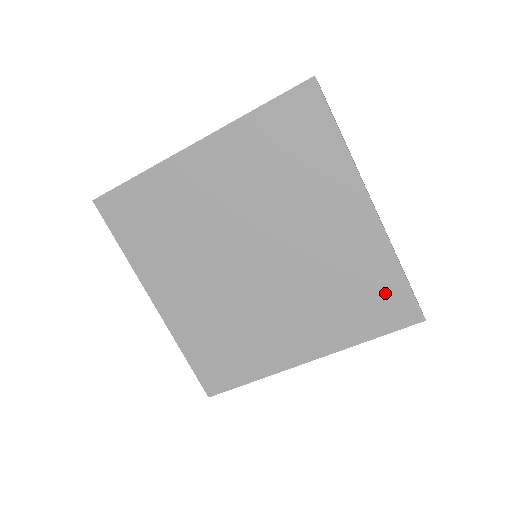
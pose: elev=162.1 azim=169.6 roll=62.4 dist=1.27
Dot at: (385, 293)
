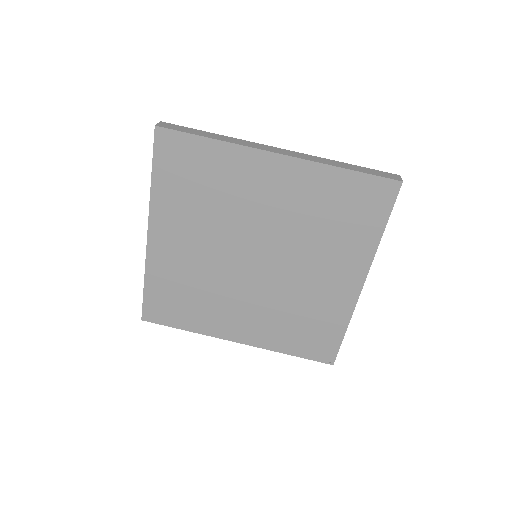
Dot at: (354, 194)
